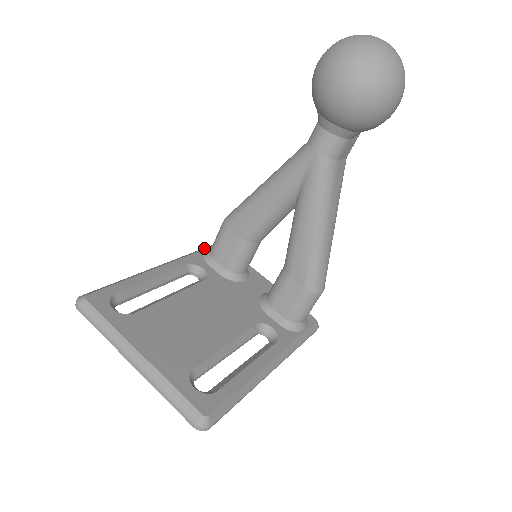
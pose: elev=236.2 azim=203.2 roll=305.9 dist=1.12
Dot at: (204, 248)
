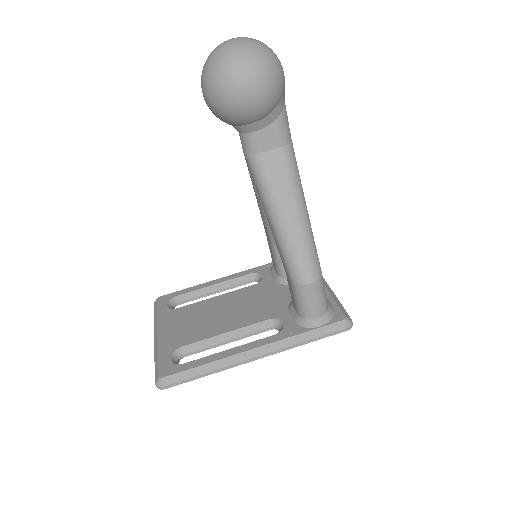
Dot at: occluded
